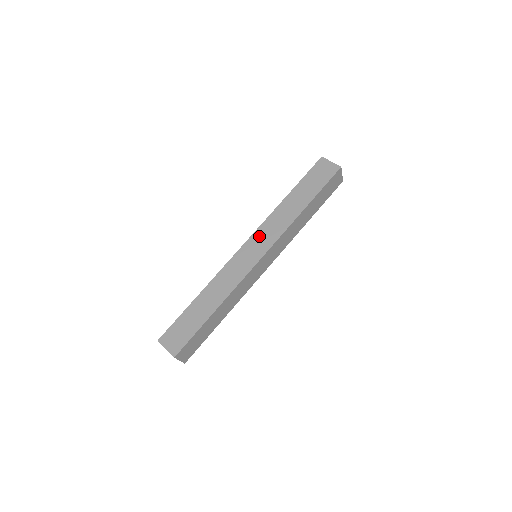
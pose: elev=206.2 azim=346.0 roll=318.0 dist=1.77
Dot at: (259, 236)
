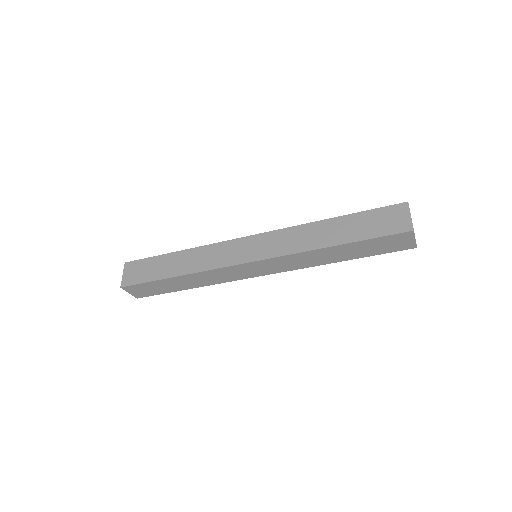
Dot at: (268, 239)
